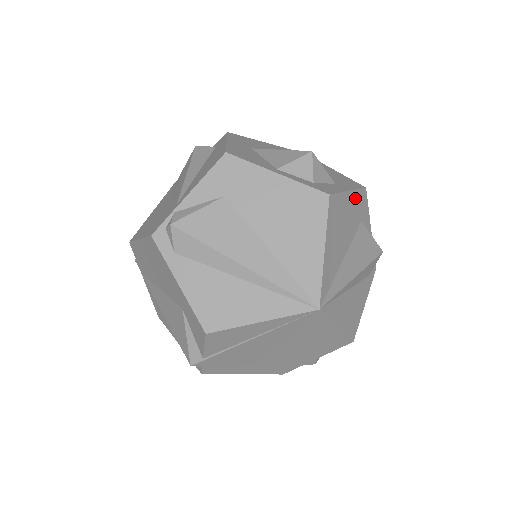
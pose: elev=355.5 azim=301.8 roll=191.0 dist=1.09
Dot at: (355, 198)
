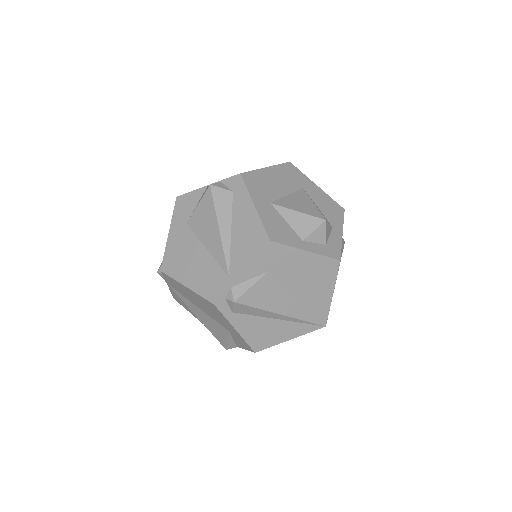
Dot at: occluded
